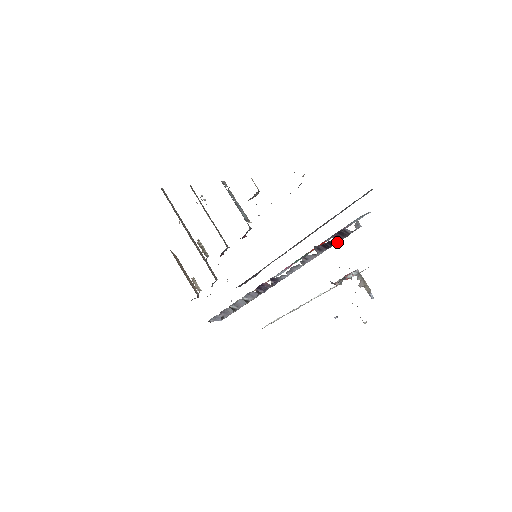
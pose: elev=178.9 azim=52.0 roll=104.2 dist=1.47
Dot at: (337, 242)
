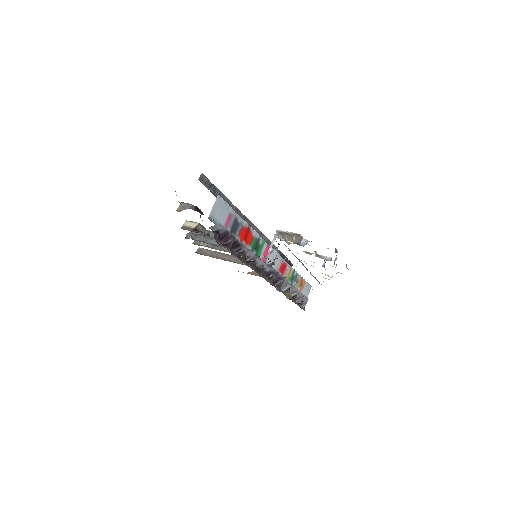
Dot at: (234, 240)
